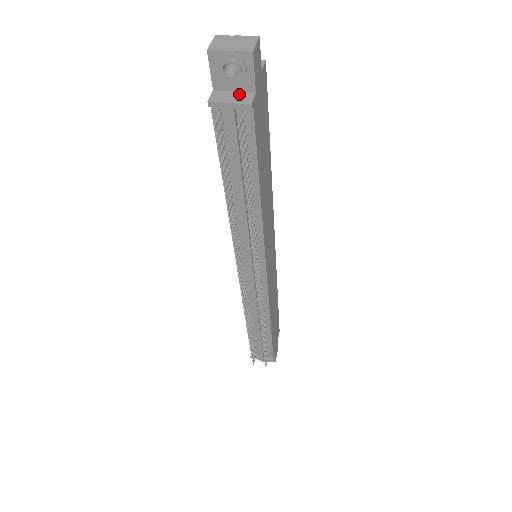
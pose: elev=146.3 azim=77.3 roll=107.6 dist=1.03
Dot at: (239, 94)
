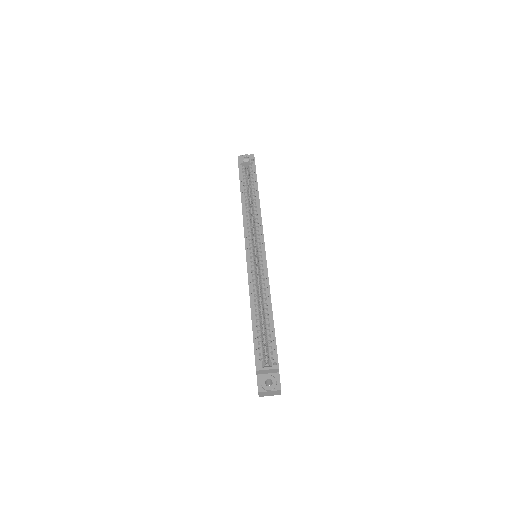
Dot at: occluded
